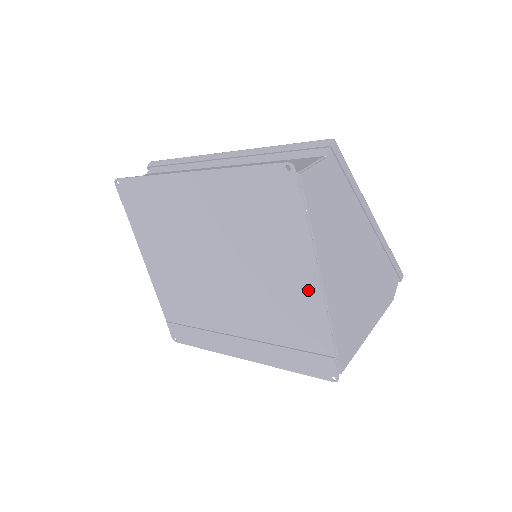
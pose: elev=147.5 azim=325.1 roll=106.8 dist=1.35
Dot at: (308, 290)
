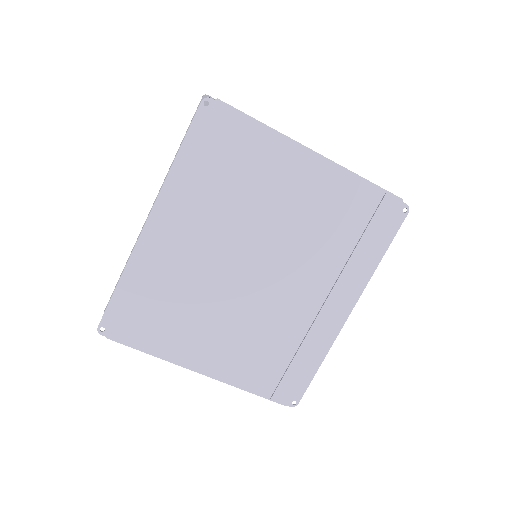
Dot at: (315, 172)
